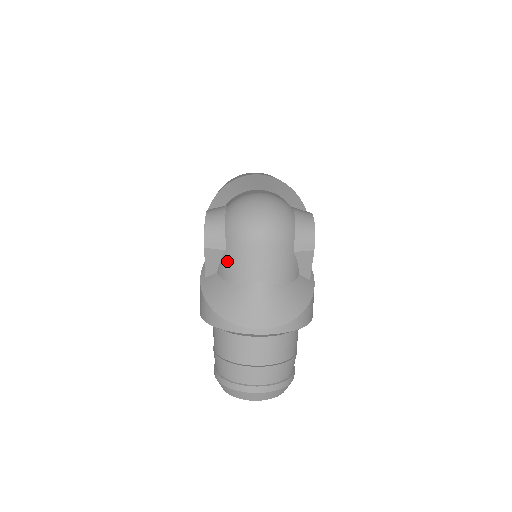
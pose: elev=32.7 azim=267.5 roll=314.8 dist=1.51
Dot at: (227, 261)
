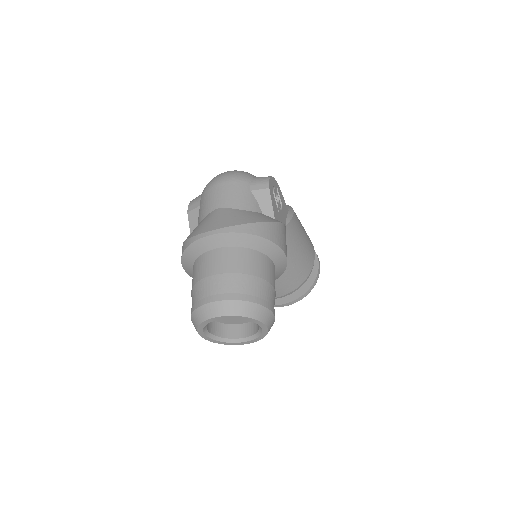
Dot at: (200, 211)
